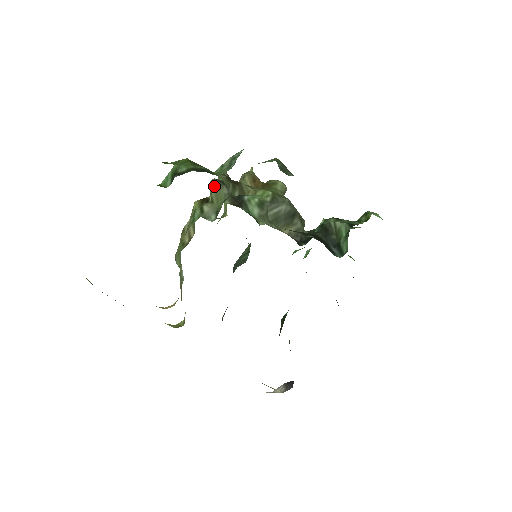
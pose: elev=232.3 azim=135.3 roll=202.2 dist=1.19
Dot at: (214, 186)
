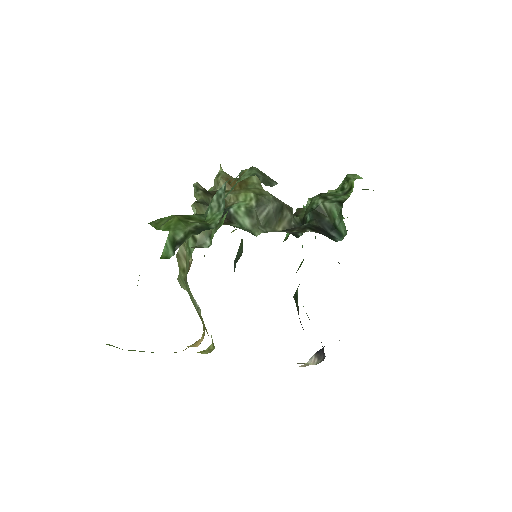
Dot at: (197, 210)
